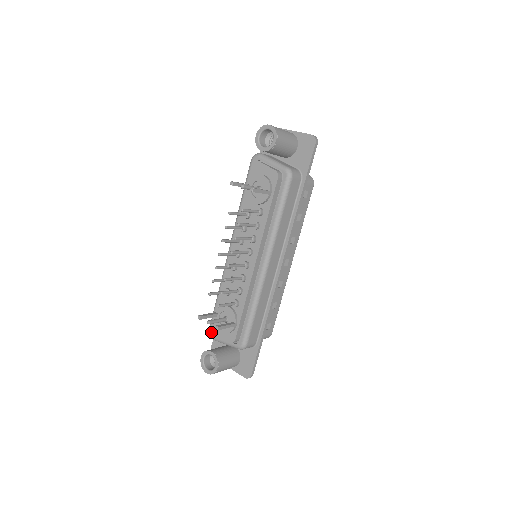
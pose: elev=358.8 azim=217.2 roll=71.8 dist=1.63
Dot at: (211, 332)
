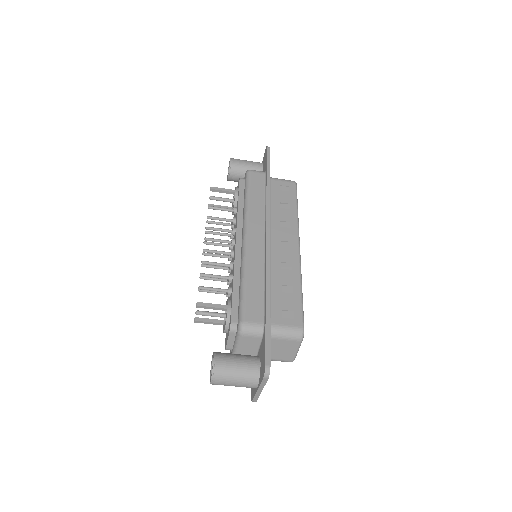
Dot at: (225, 348)
